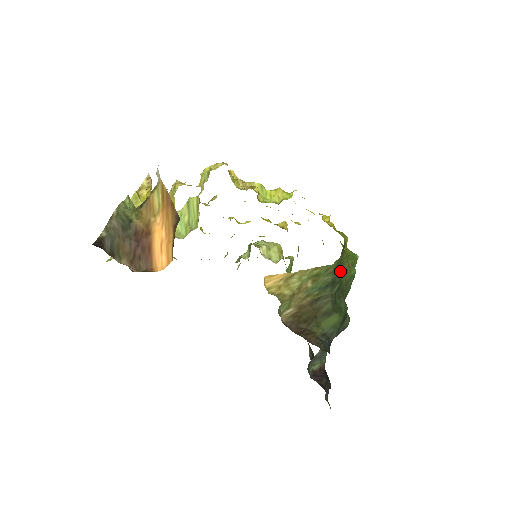
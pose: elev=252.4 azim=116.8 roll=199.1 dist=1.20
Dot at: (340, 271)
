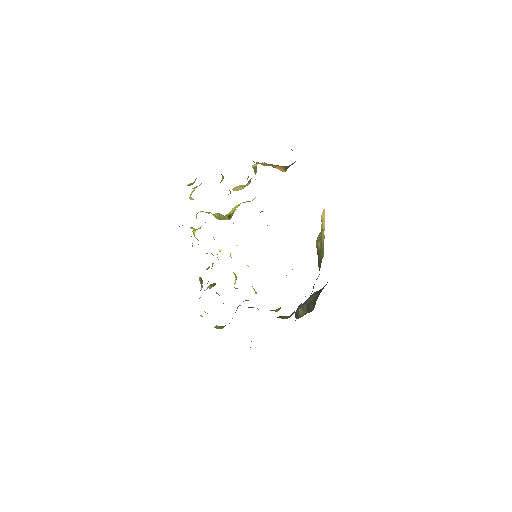
Dot at: occluded
